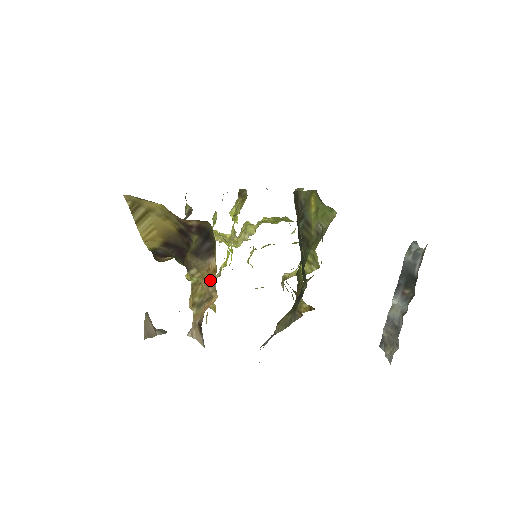
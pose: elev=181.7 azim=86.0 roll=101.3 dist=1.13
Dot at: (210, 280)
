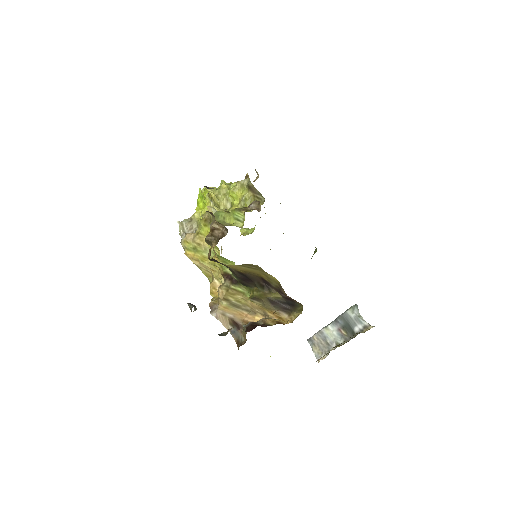
Dot at: (267, 314)
